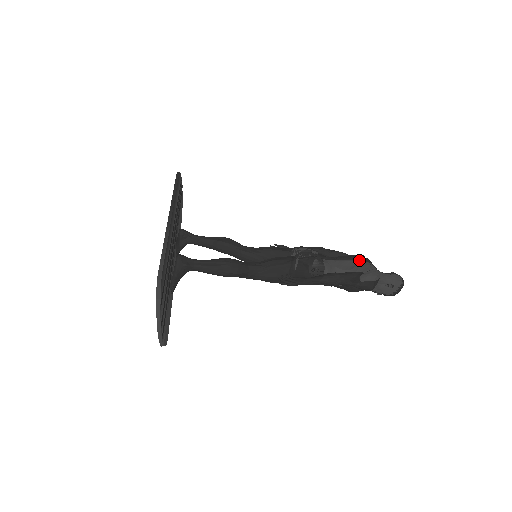
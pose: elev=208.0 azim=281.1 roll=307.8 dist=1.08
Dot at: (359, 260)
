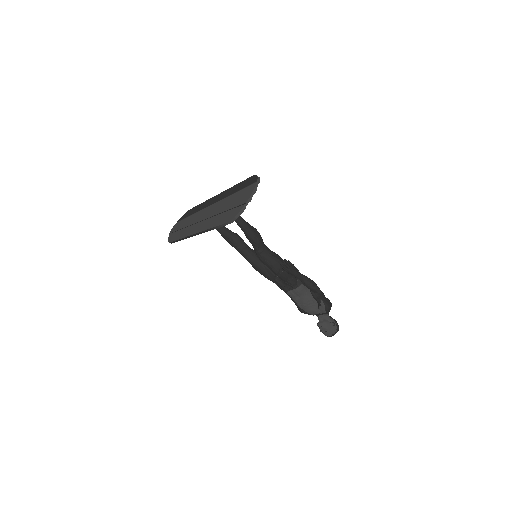
Dot at: occluded
